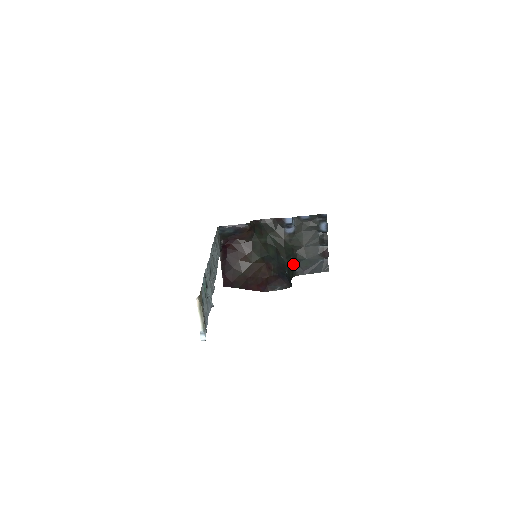
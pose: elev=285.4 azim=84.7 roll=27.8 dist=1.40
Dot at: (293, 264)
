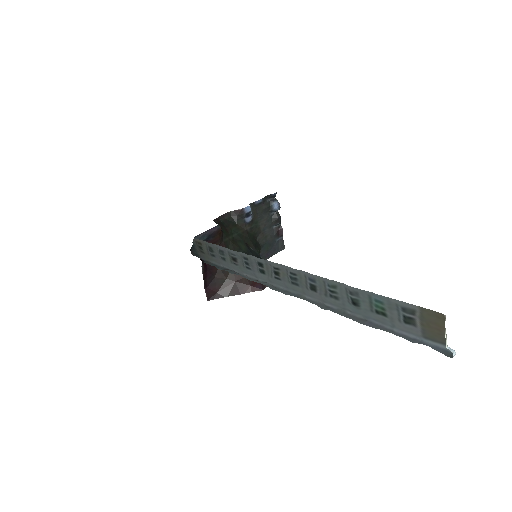
Dot at: (259, 252)
